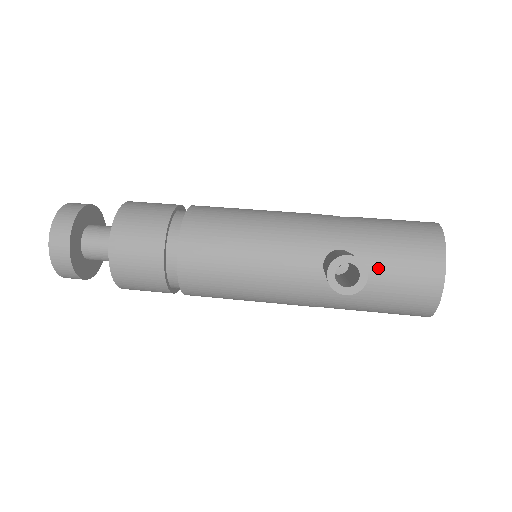
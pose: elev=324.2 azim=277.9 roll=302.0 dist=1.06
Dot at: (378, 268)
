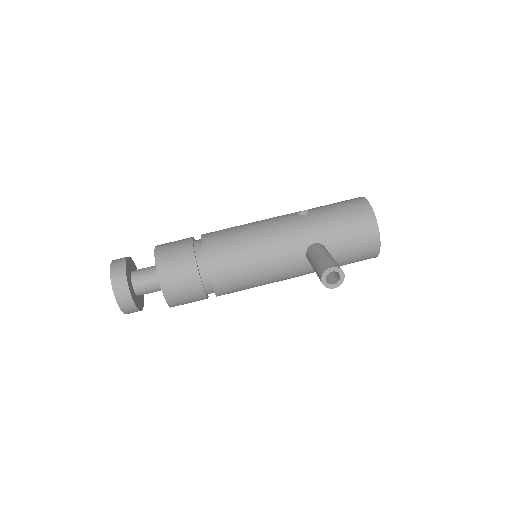
Dot at: (340, 247)
